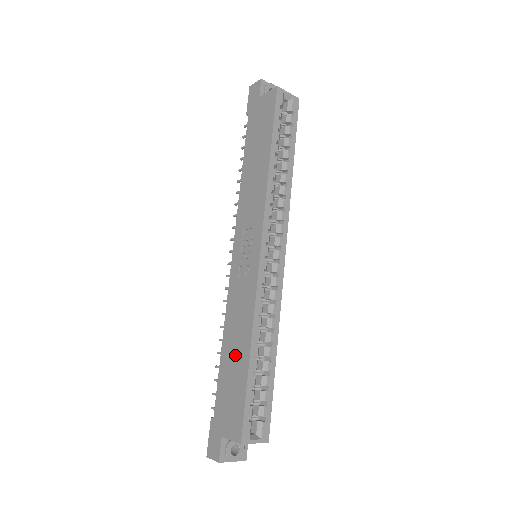
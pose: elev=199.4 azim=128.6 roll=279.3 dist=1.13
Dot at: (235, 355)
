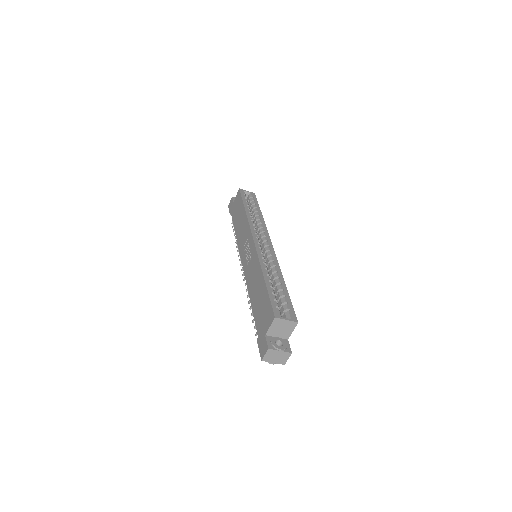
Dot at: (258, 292)
